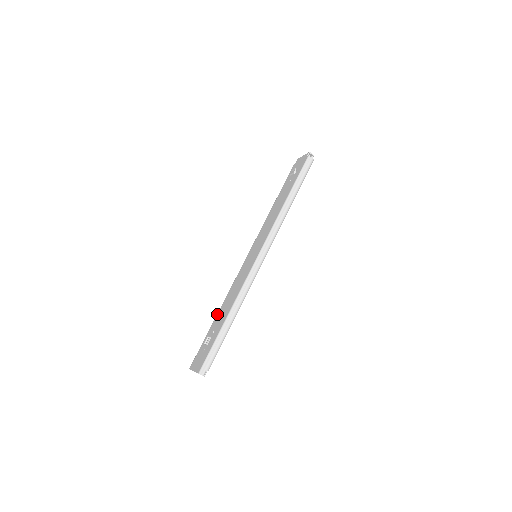
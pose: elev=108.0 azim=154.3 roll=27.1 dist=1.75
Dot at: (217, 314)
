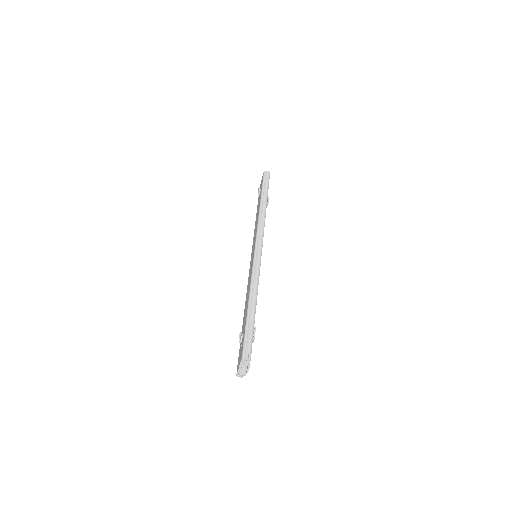
Dot at: (243, 318)
